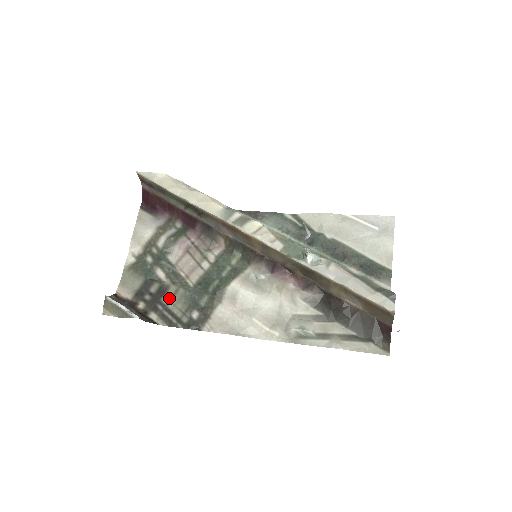
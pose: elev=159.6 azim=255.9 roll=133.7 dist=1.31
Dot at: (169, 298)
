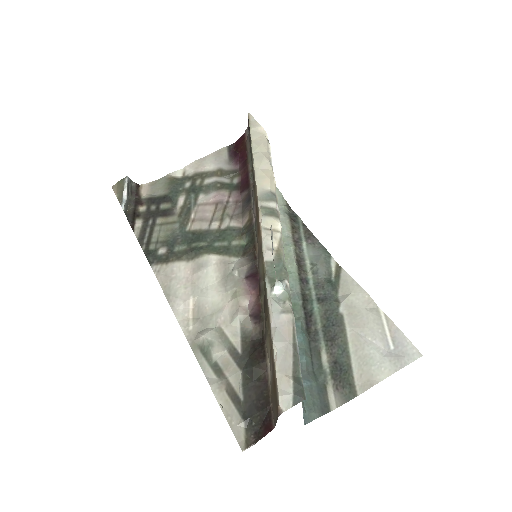
Dot at: (163, 222)
